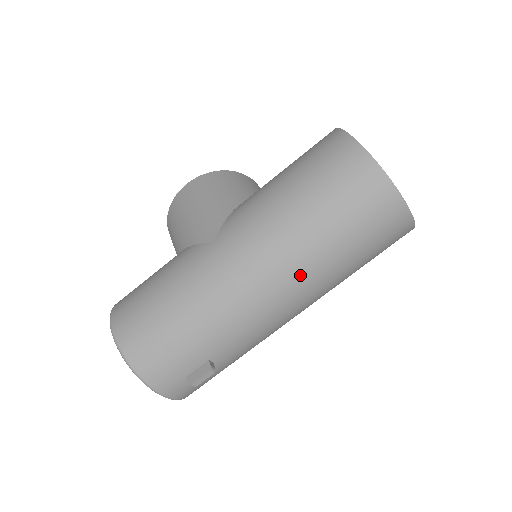
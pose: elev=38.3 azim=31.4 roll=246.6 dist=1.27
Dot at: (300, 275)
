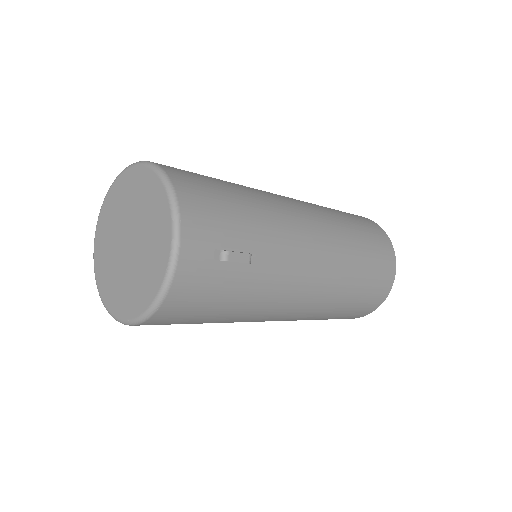
Dot at: (337, 248)
